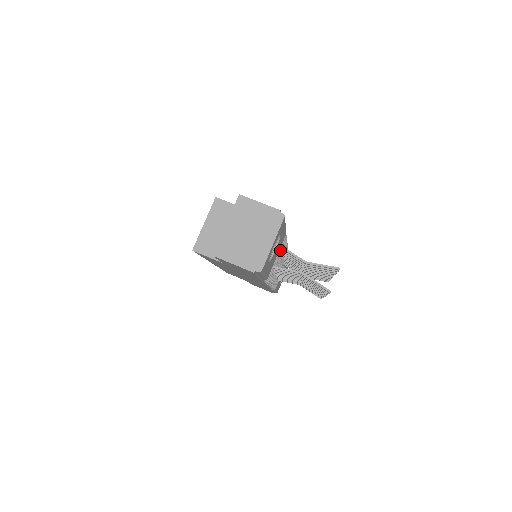
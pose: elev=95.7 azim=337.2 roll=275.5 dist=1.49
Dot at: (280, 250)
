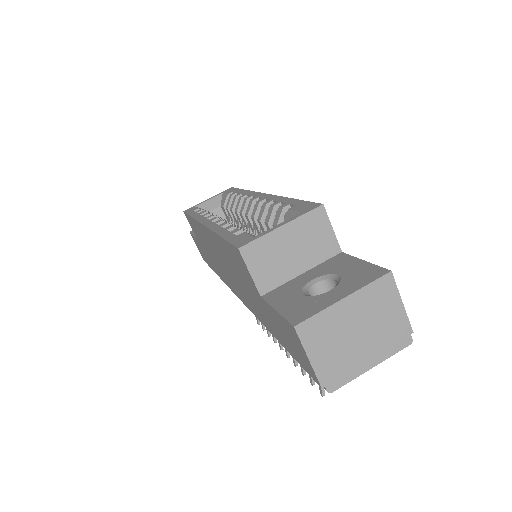
Dot at: occluded
